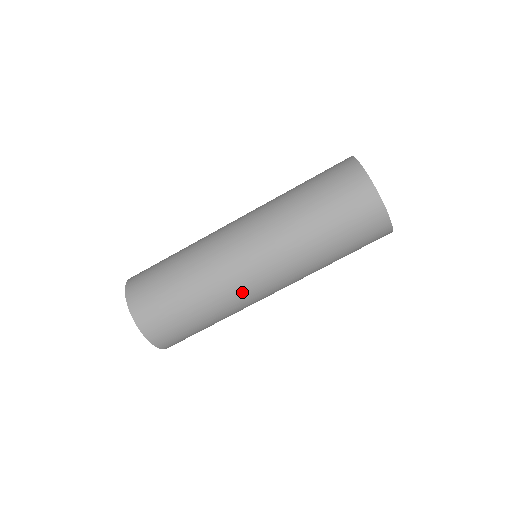
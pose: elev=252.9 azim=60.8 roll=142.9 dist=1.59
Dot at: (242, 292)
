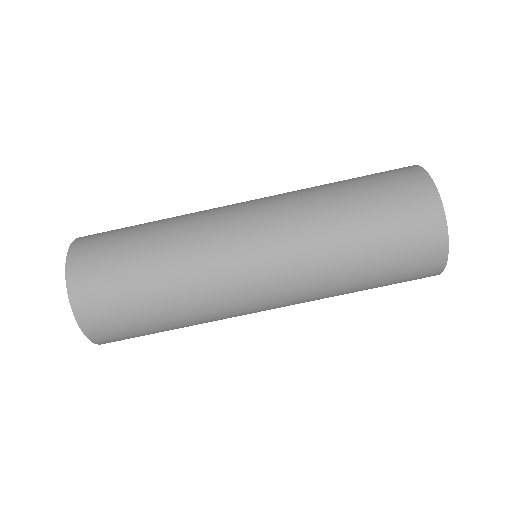
Dot at: (233, 311)
